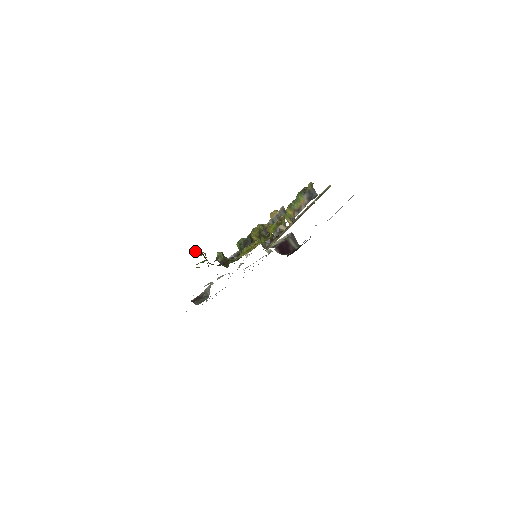
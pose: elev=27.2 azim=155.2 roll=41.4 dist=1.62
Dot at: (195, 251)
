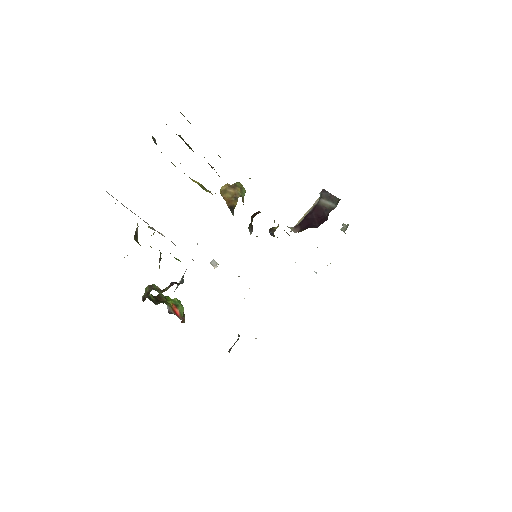
Dot at: occluded
